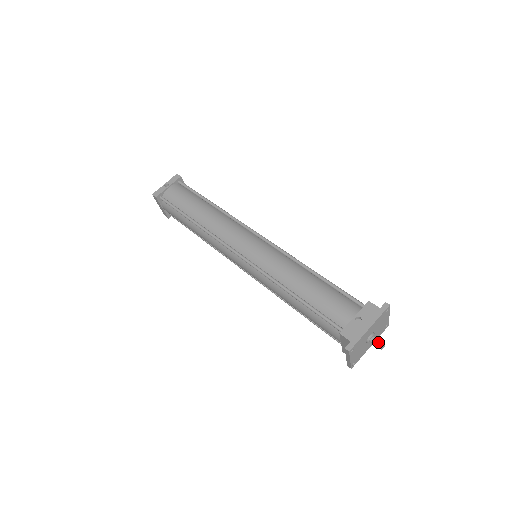
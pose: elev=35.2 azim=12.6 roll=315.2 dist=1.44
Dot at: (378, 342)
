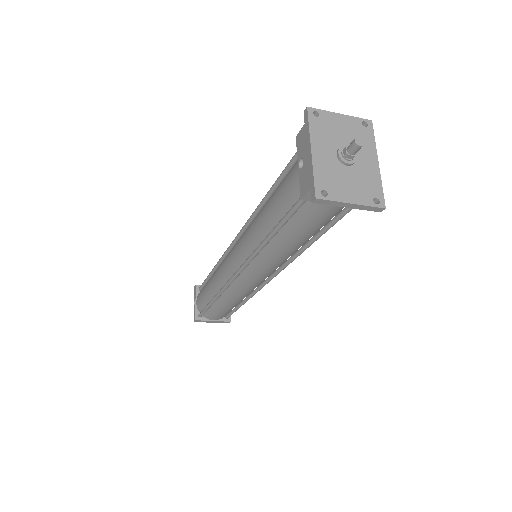
Dot at: (349, 147)
